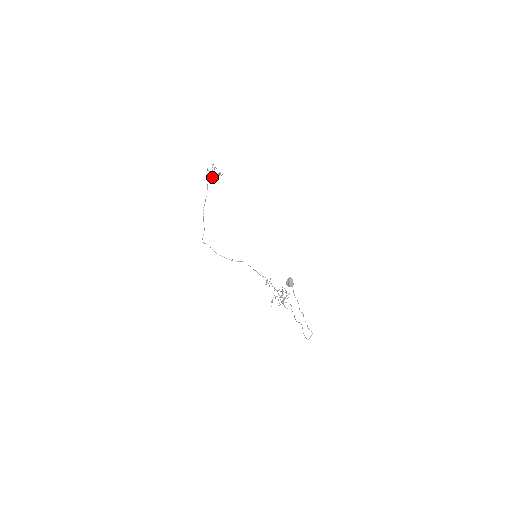
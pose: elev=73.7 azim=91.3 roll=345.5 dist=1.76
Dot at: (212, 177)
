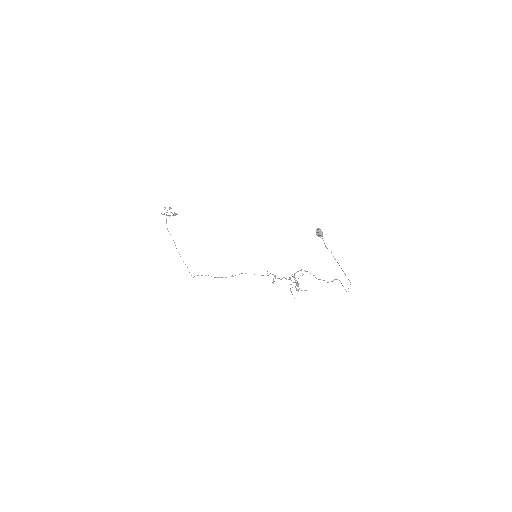
Dot at: occluded
